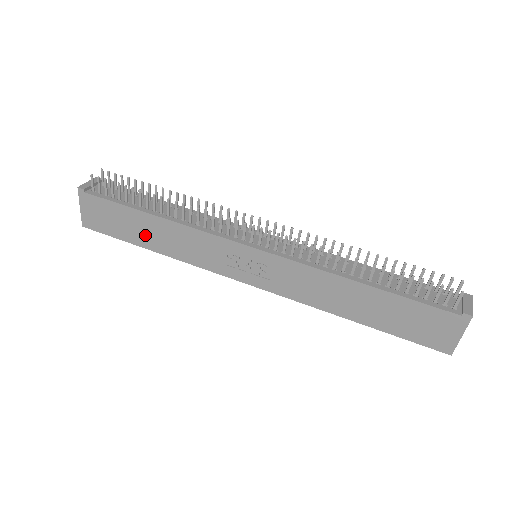
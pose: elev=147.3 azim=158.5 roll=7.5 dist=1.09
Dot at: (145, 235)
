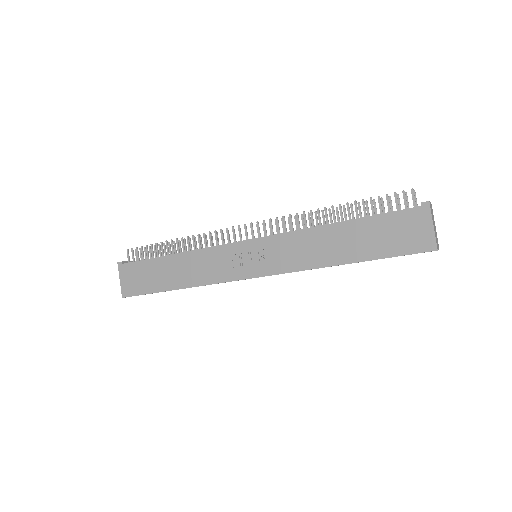
Dot at: (169, 277)
